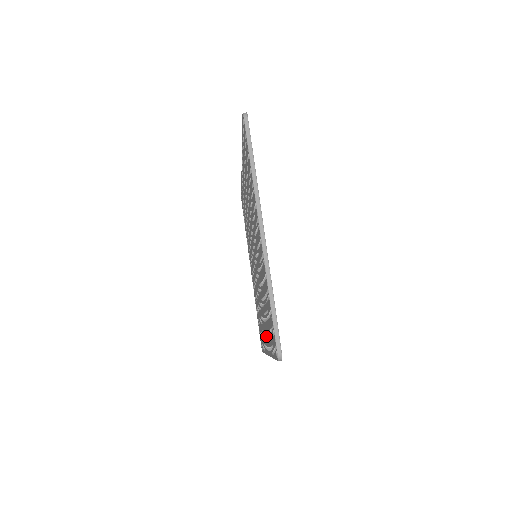
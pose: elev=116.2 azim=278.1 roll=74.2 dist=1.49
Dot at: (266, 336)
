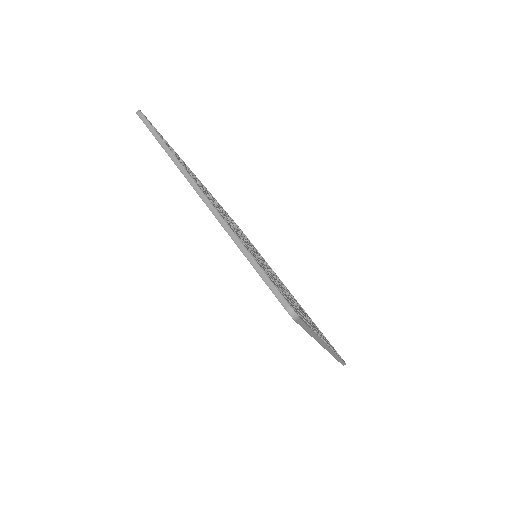
Dot at: occluded
